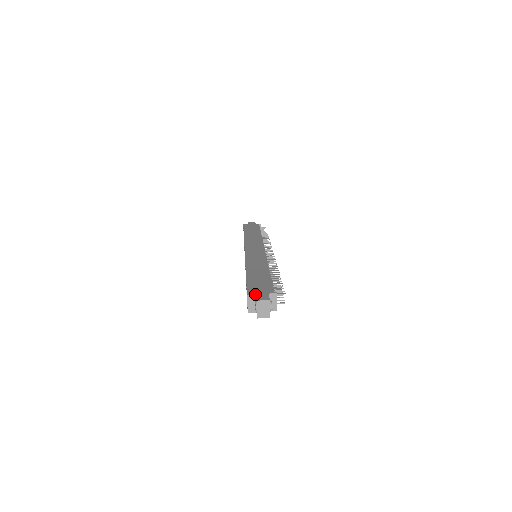
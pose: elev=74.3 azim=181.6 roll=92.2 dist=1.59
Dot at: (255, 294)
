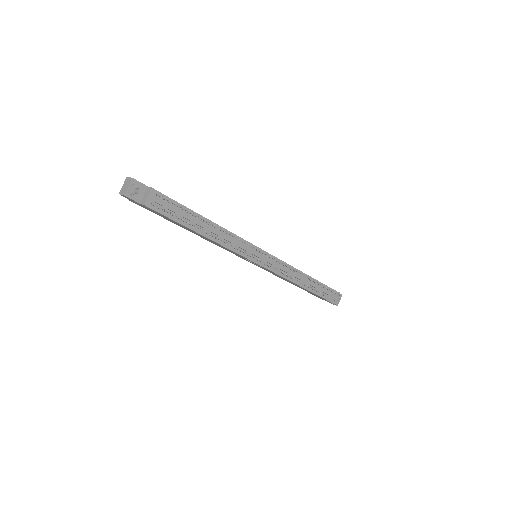
Dot at: occluded
